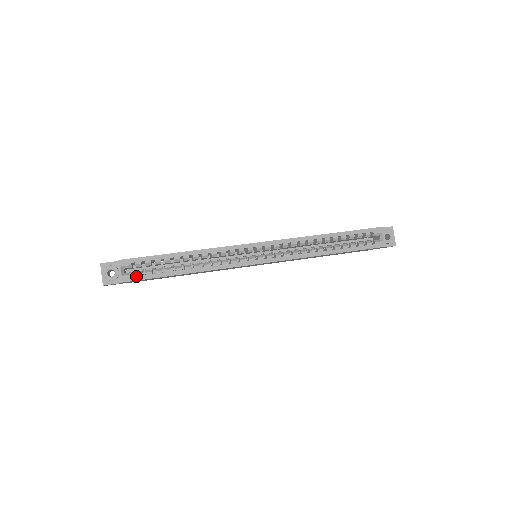
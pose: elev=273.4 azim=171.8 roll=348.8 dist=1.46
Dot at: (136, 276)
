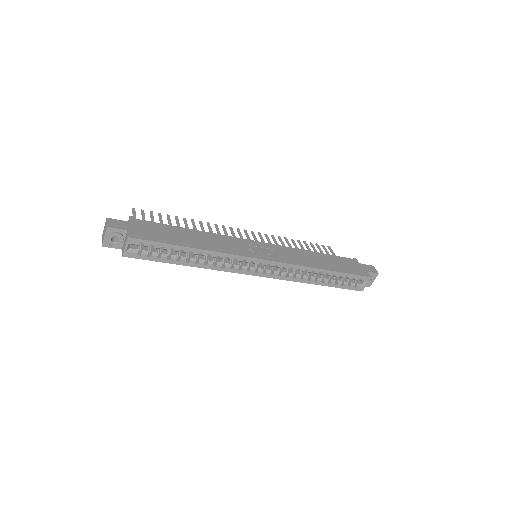
Dot at: (140, 255)
